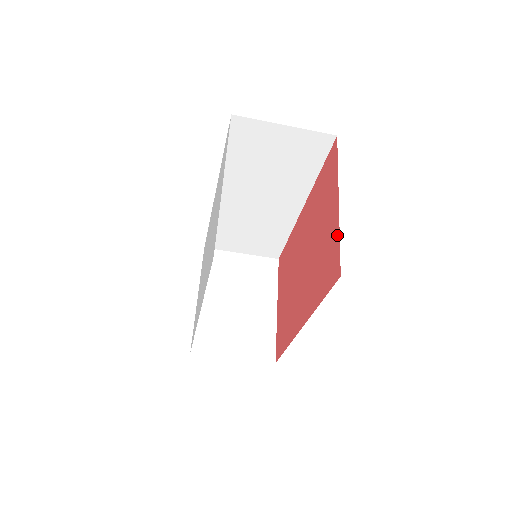
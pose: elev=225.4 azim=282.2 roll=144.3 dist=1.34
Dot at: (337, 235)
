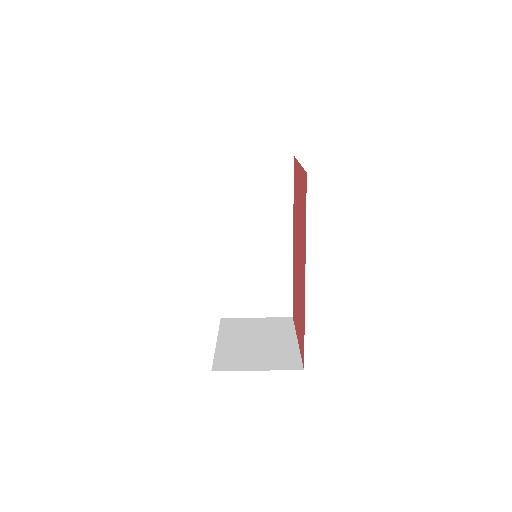
Dot at: (302, 172)
